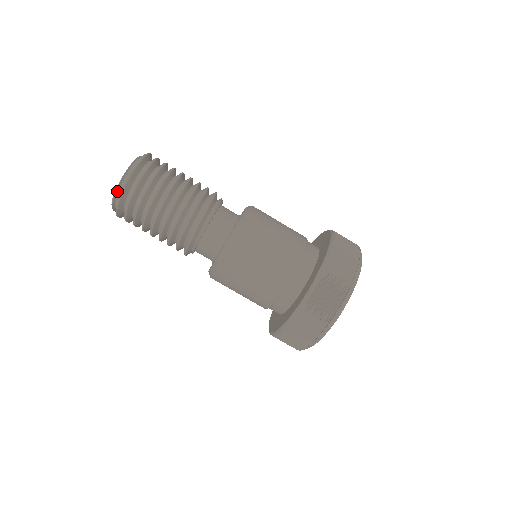
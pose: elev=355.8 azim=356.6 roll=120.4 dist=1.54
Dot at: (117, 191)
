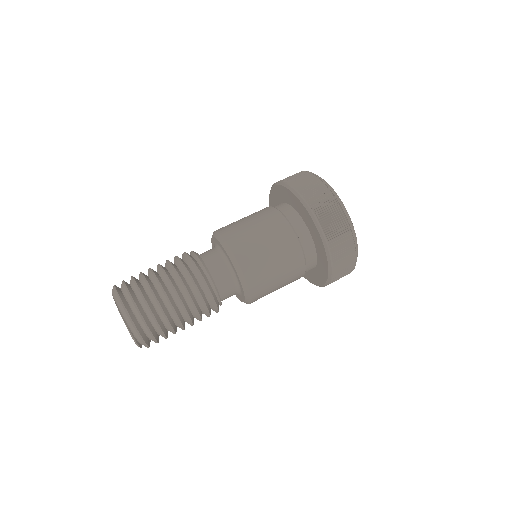
Dot at: (134, 338)
